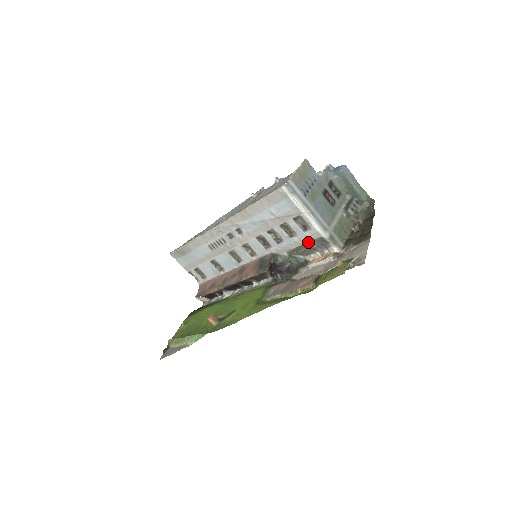
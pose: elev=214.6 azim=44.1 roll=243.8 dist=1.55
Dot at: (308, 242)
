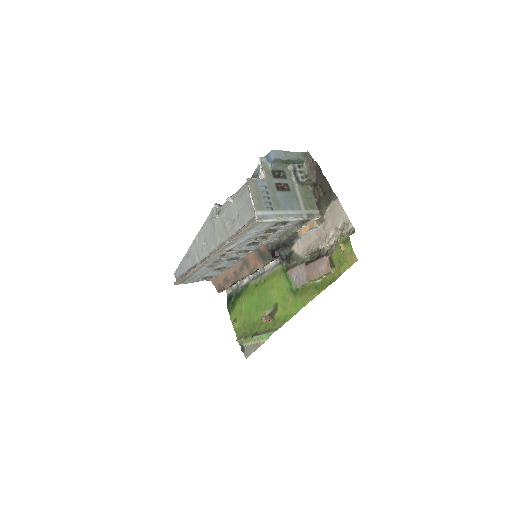
Dot at: (291, 227)
